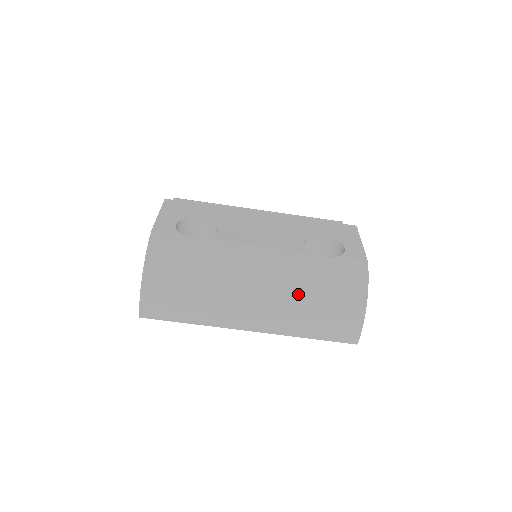
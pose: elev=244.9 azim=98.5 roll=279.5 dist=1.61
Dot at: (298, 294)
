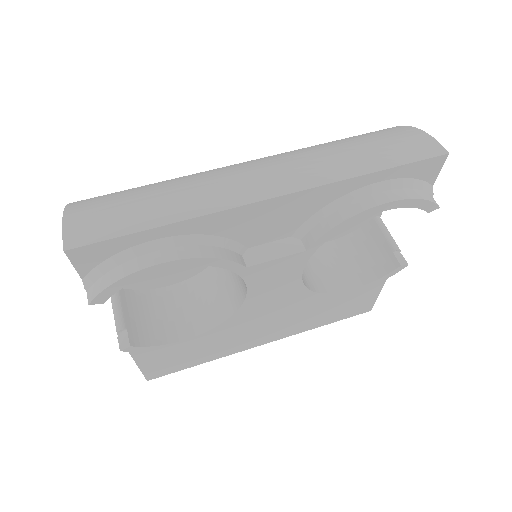
Dot at: (309, 148)
